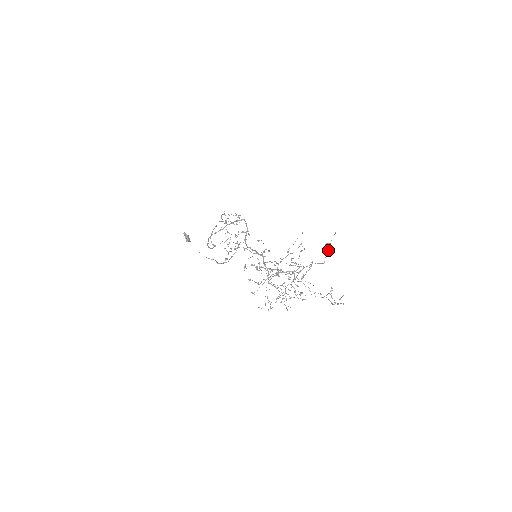
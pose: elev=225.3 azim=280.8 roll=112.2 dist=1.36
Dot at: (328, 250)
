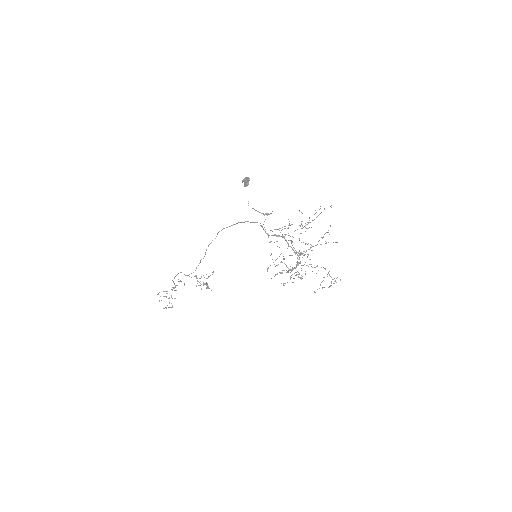
Dot at: (329, 234)
